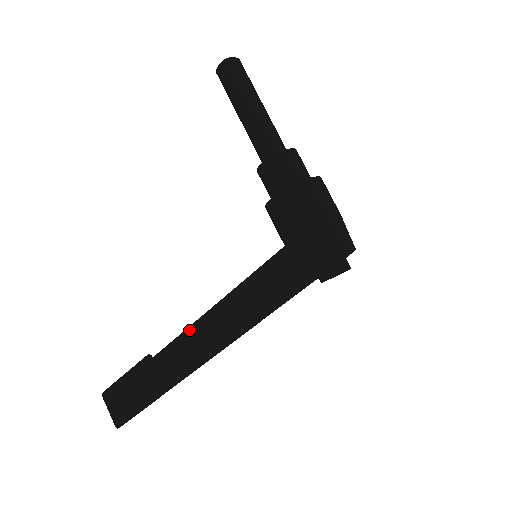
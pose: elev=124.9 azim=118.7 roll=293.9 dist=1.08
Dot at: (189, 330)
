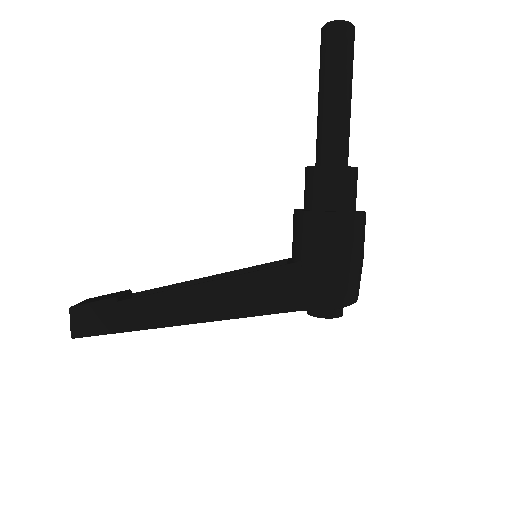
Dot at: (156, 296)
